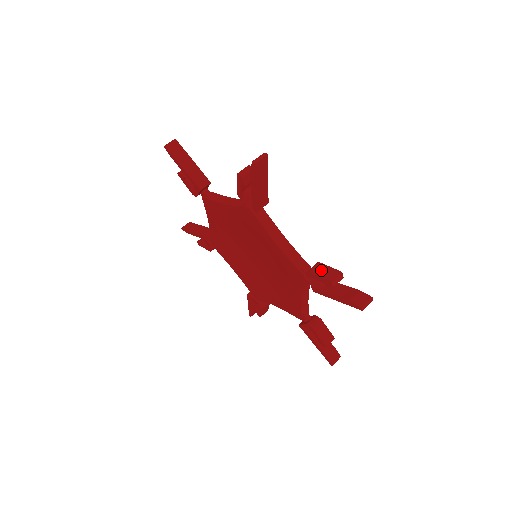
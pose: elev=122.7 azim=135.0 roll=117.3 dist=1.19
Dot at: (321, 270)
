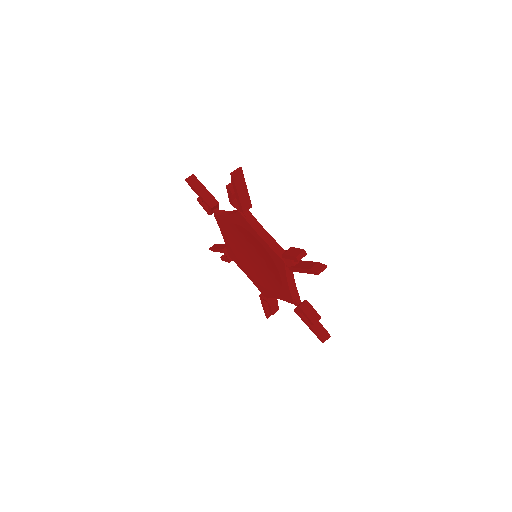
Dot at: (309, 311)
